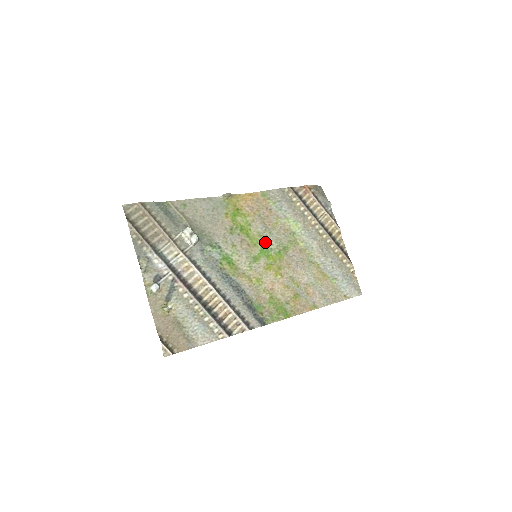
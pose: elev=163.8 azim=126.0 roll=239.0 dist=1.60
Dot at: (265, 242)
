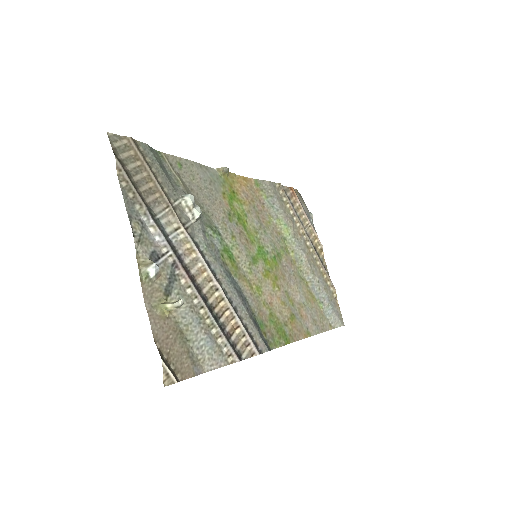
Dot at: (261, 241)
